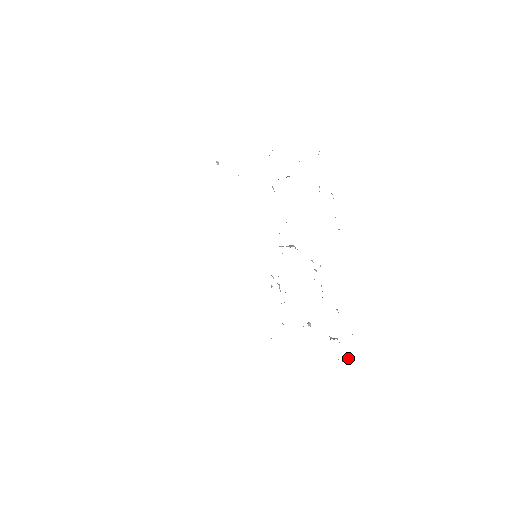
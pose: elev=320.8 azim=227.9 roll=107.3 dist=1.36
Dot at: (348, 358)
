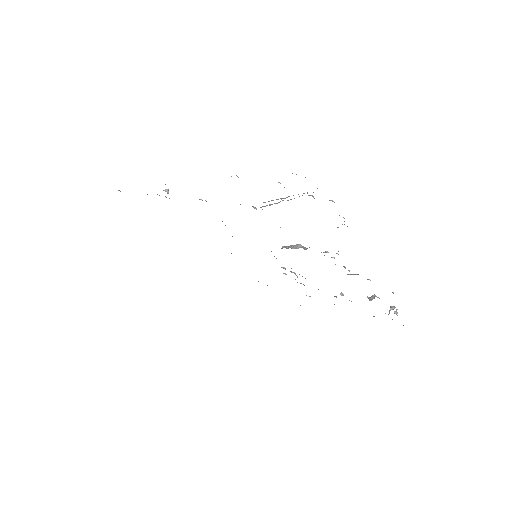
Dot at: (395, 311)
